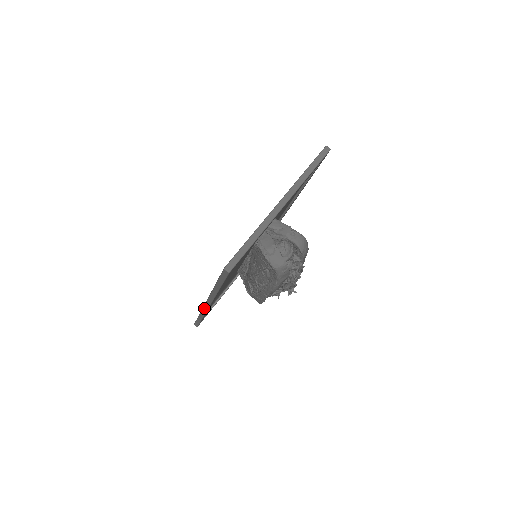
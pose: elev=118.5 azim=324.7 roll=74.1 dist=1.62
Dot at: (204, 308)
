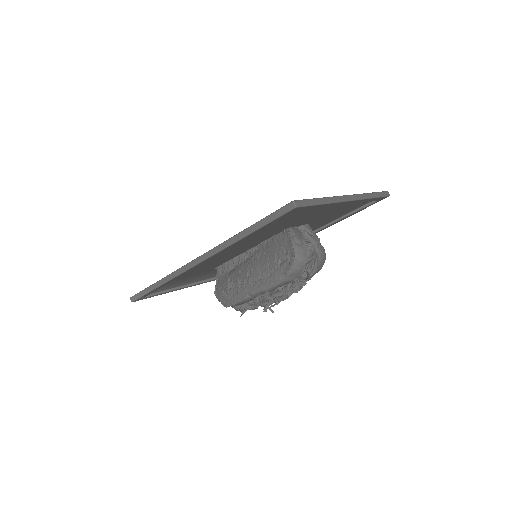
Dot at: (184, 267)
